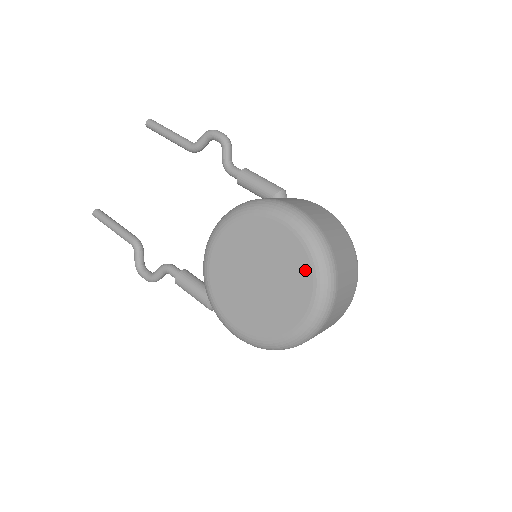
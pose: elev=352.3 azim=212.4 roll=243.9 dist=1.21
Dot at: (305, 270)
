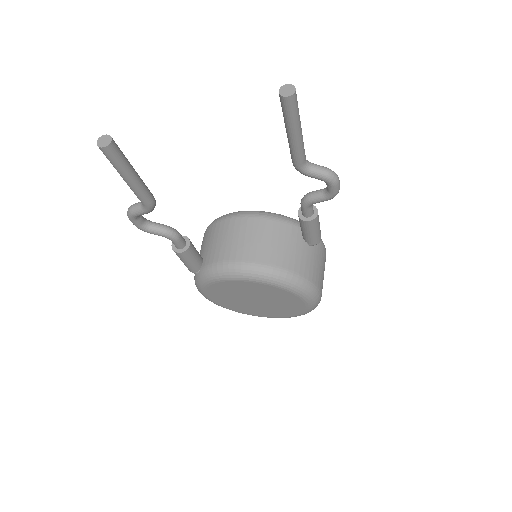
Dot at: (288, 315)
